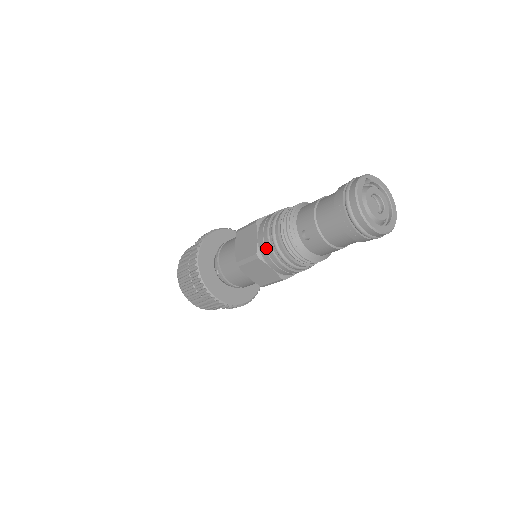
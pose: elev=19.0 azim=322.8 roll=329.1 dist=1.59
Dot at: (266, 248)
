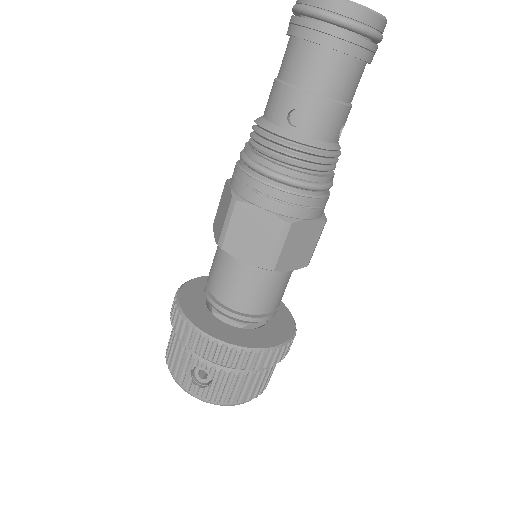
Dot at: occluded
